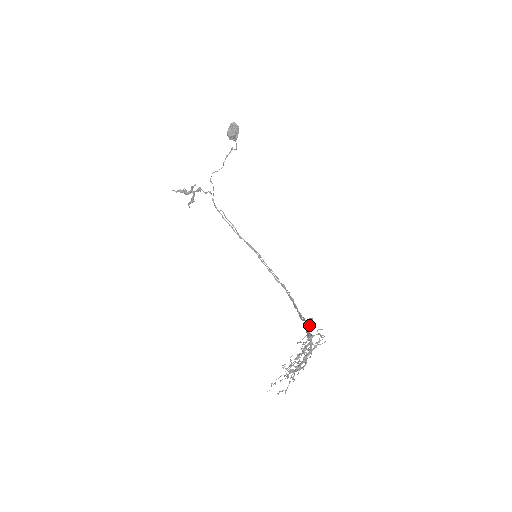
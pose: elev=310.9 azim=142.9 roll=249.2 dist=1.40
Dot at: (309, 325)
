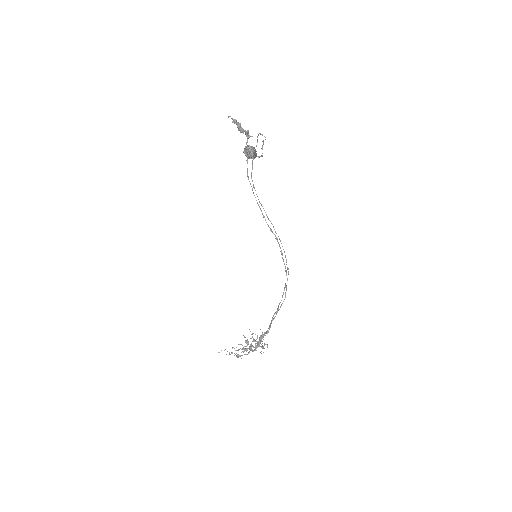
Dot at: (266, 333)
